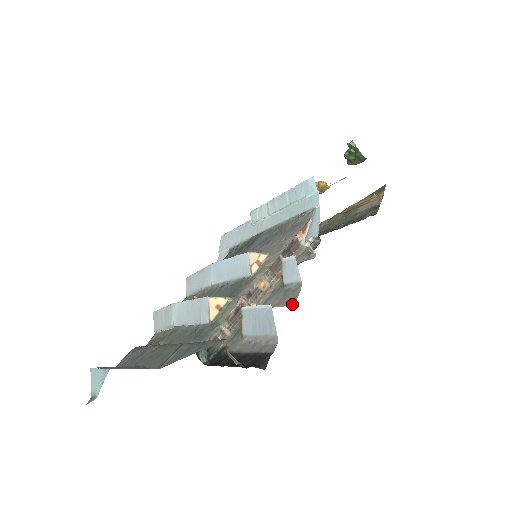
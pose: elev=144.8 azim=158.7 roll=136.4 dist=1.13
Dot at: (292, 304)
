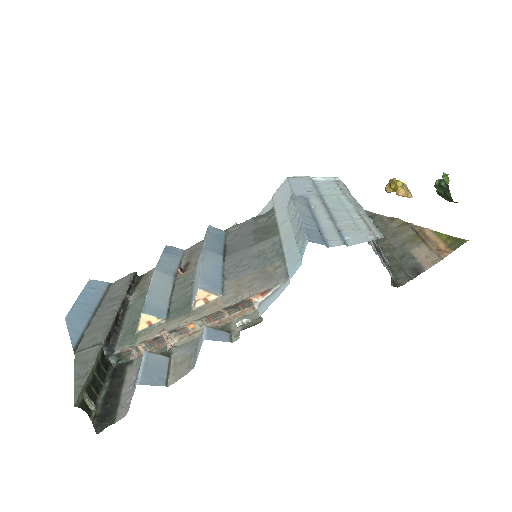
Dot at: (170, 383)
